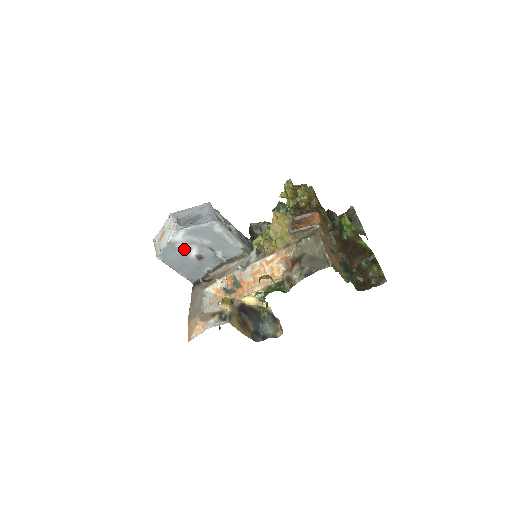
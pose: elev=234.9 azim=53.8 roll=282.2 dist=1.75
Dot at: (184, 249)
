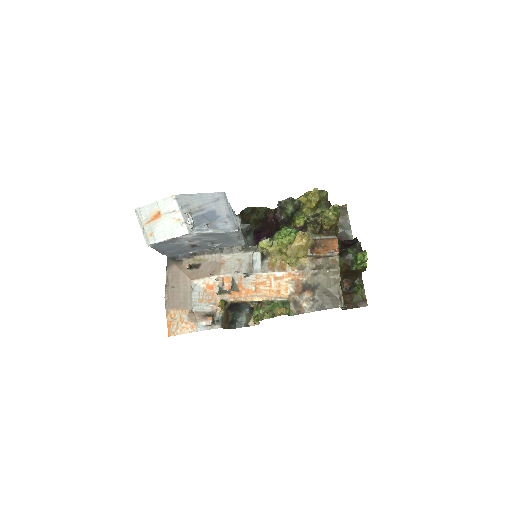
Dot at: (183, 241)
